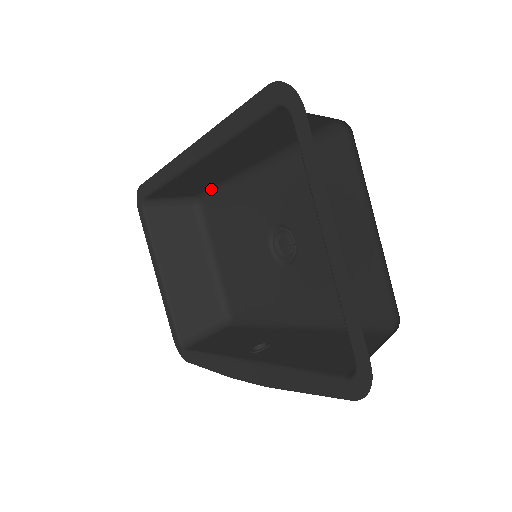
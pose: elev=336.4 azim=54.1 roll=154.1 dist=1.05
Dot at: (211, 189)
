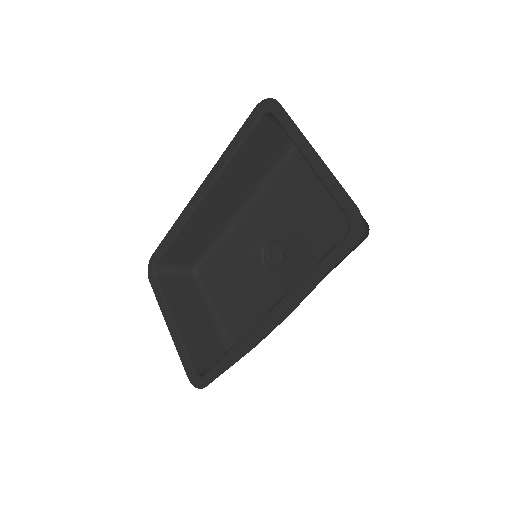
Dot at: (208, 250)
